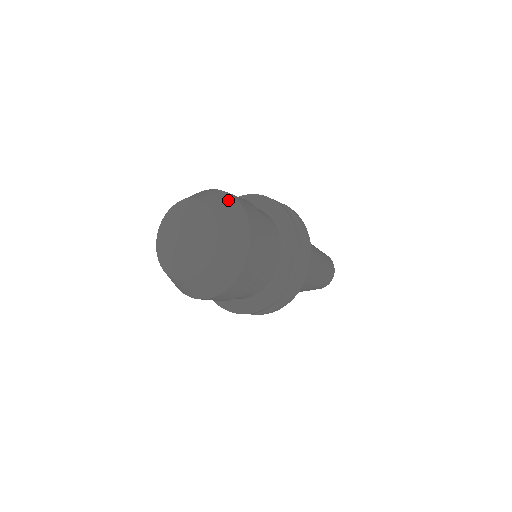
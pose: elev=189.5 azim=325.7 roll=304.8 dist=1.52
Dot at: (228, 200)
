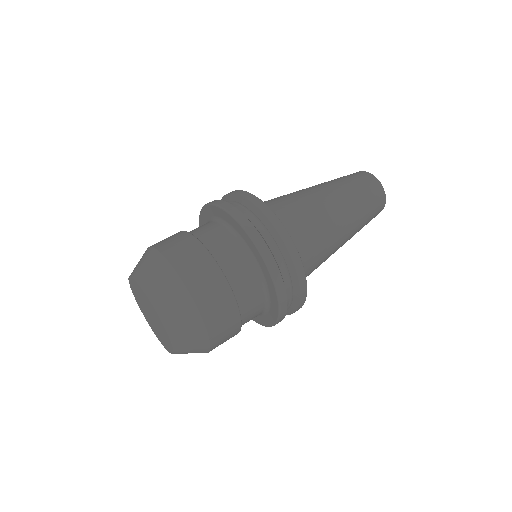
Dot at: (173, 287)
